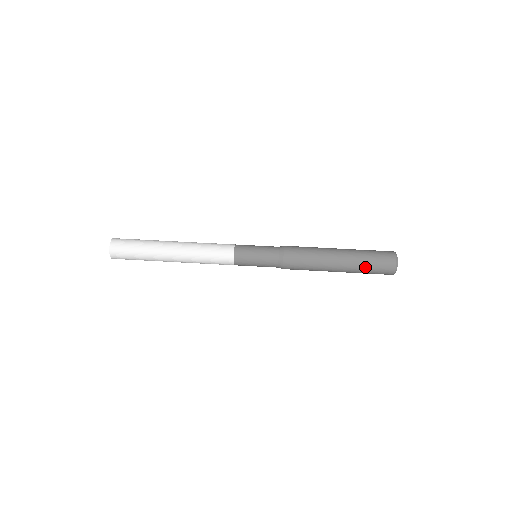
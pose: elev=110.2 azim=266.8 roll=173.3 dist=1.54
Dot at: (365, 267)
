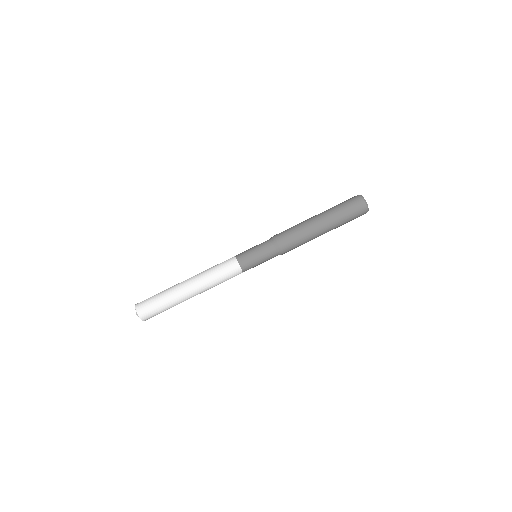
Dot at: (341, 212)
